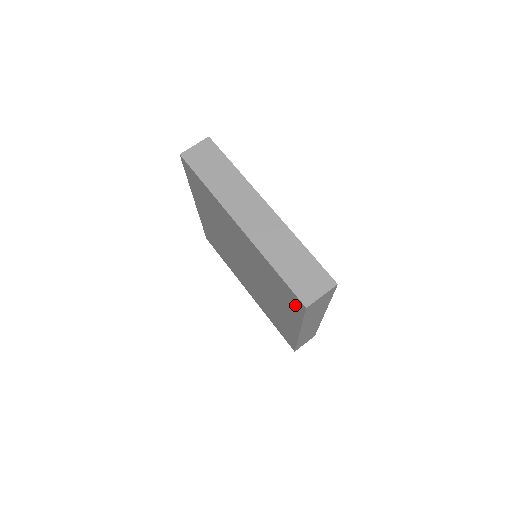
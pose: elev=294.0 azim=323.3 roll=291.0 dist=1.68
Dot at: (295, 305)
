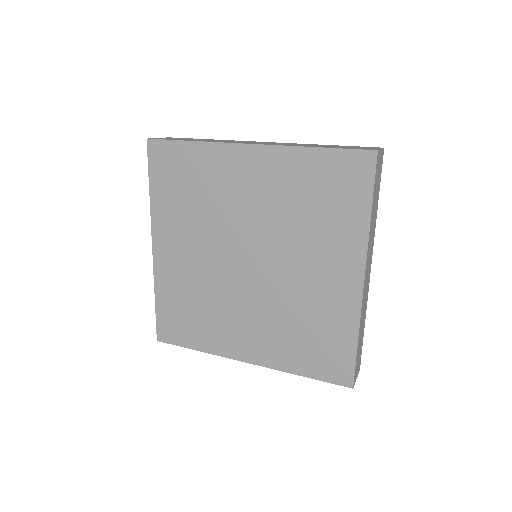
Dot at: (356, 184)
